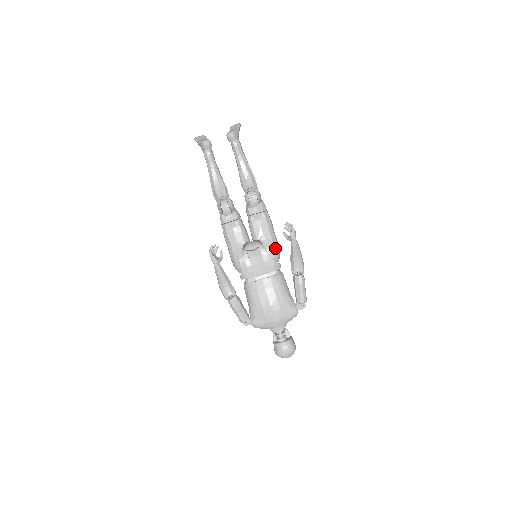
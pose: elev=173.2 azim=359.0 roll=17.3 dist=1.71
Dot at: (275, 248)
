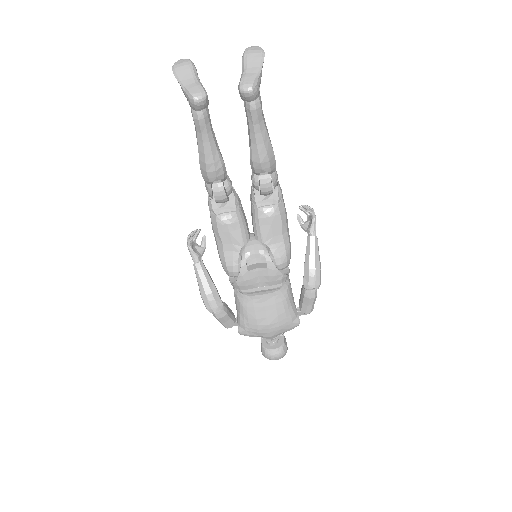
Dot at: (287, 256)
